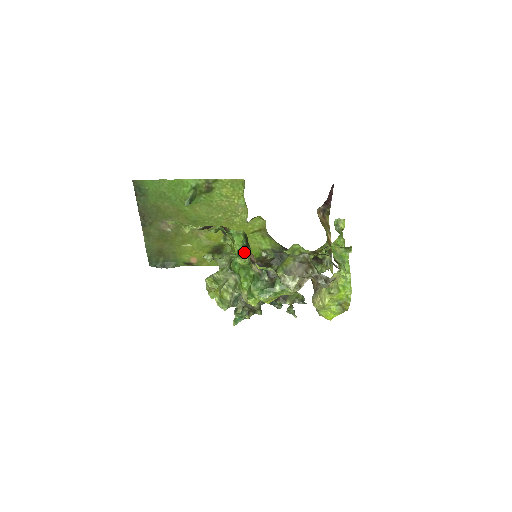
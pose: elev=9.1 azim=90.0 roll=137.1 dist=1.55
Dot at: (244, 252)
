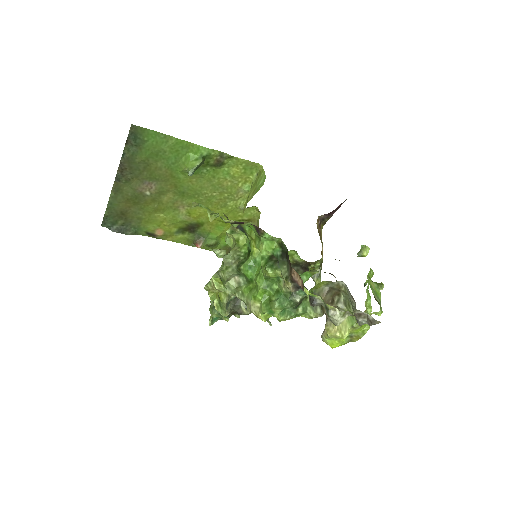
Dot at: (276, 263)
